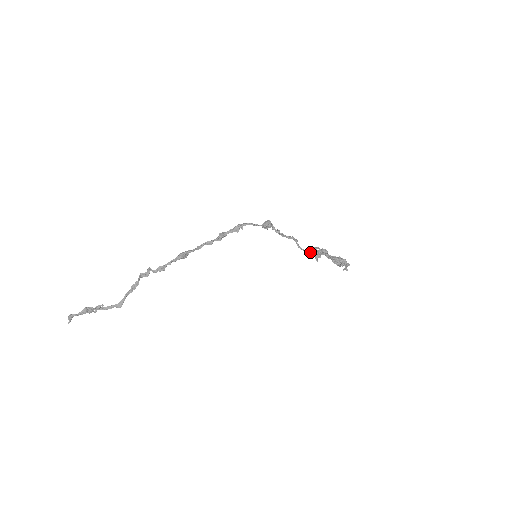
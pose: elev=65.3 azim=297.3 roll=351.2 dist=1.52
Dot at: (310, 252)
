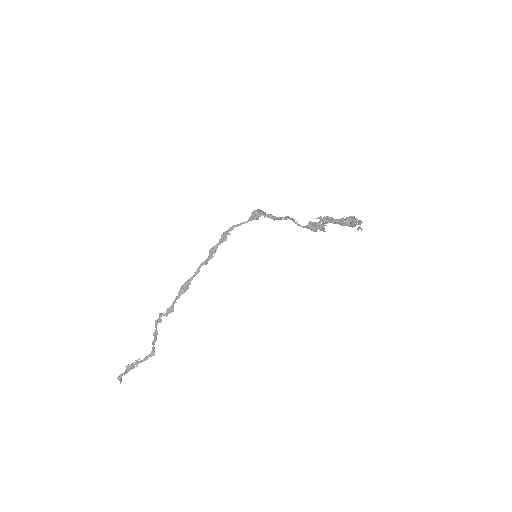
Dot at: (311, 228)
